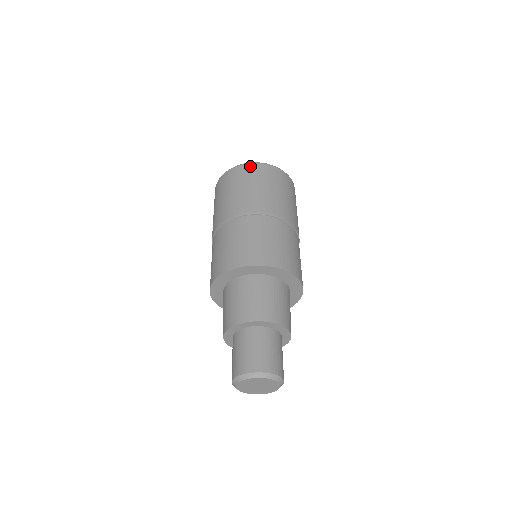
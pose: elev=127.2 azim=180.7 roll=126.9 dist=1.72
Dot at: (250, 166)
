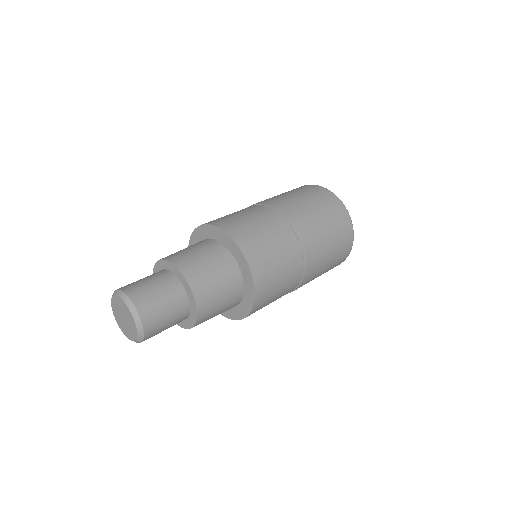
Dot at: occluded
